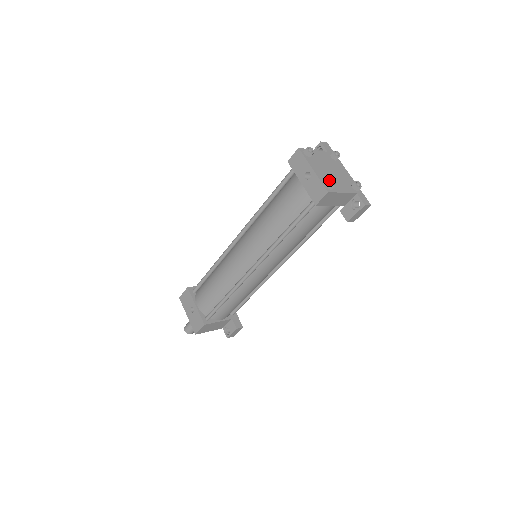
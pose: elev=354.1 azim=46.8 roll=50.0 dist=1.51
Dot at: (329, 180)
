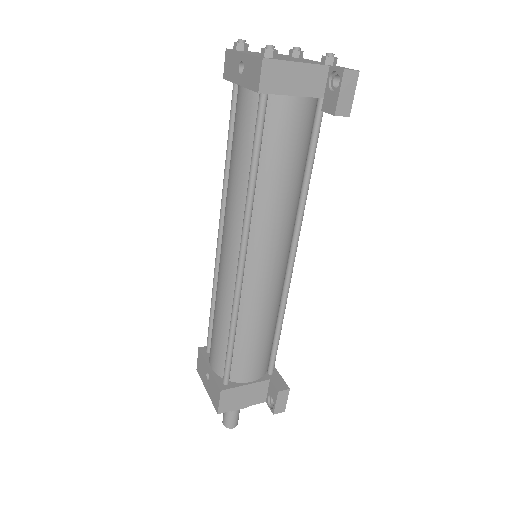
Dot at: (264, 48)
